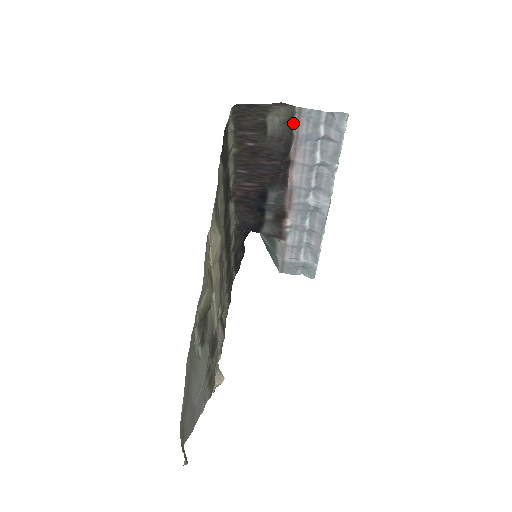
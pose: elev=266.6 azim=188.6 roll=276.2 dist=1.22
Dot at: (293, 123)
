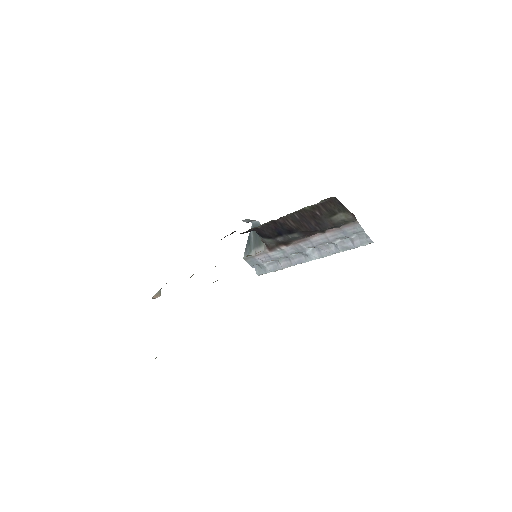
Dot at: (347, 223)
